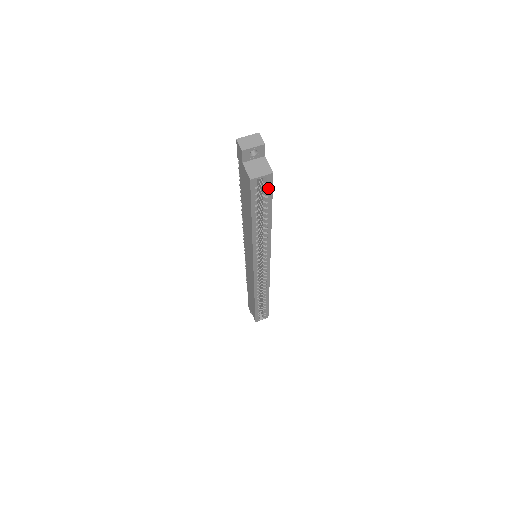
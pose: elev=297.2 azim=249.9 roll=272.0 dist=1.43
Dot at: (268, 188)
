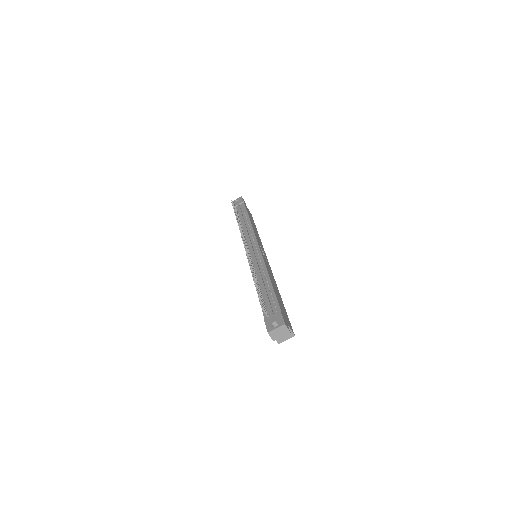
Dot at: occluded
